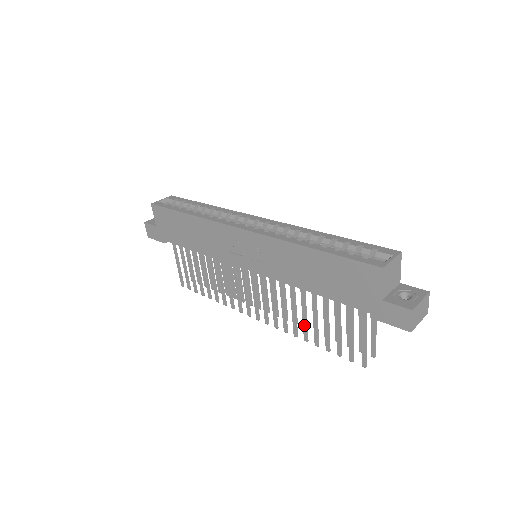
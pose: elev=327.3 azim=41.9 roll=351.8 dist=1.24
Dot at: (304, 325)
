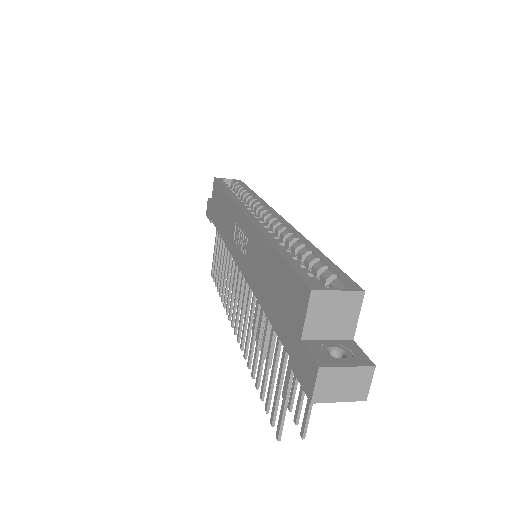
Dot at: (255, 354)
